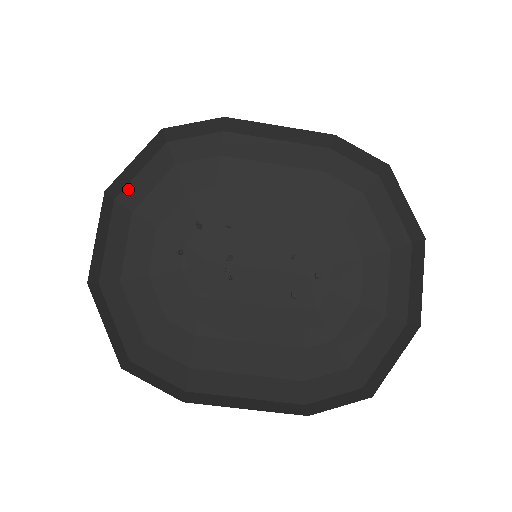
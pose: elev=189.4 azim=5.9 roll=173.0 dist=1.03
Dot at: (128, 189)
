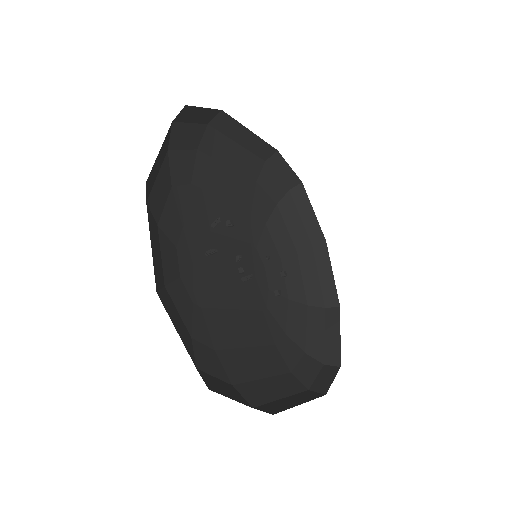
Dot at: (152, 171)
